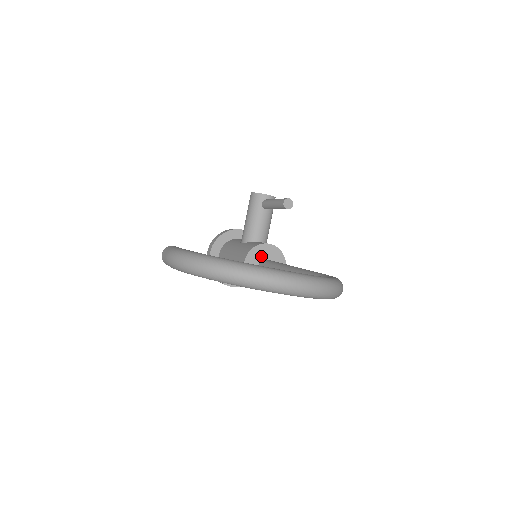
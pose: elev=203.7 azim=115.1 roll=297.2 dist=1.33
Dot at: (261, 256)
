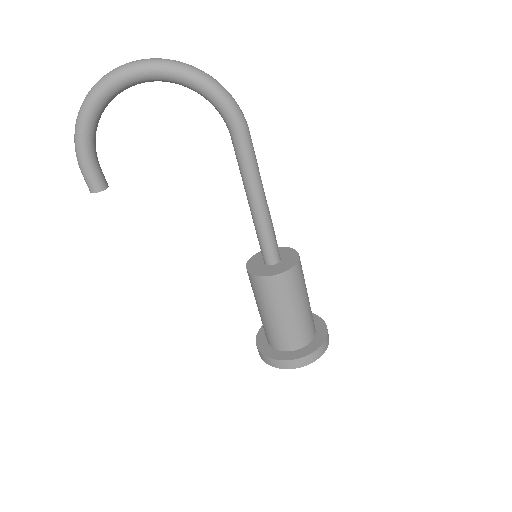
Dot at: occluded
